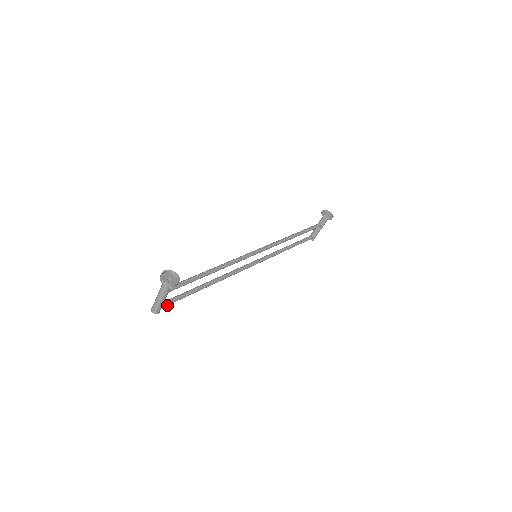
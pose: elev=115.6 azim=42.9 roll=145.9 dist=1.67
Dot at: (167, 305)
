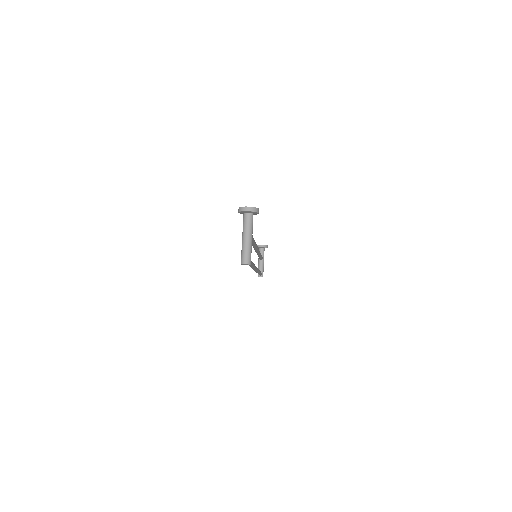
Dot at: occluded
